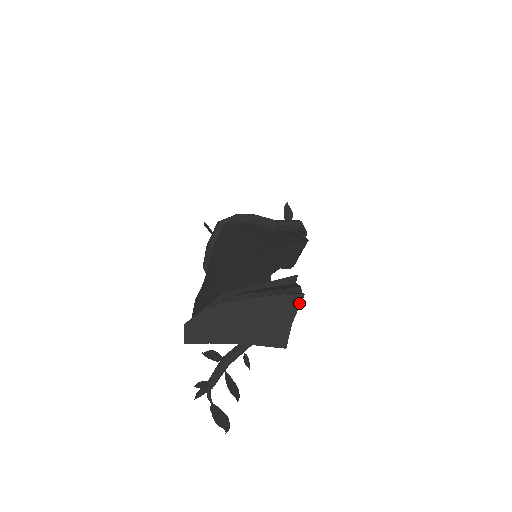
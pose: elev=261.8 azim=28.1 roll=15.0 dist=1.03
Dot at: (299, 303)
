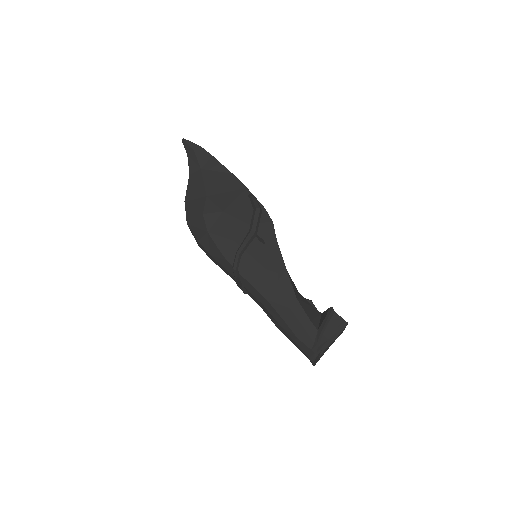
Dot at: occluded
